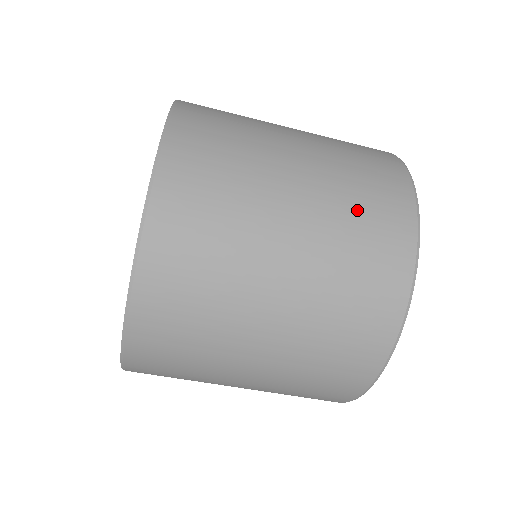
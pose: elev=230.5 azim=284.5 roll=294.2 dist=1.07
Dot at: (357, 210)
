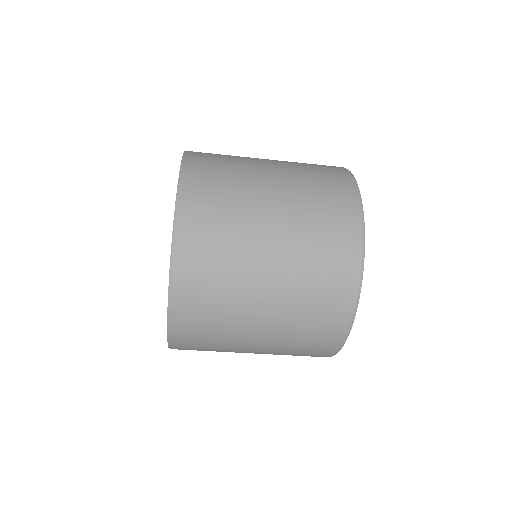
Dot at: (318, 243)
